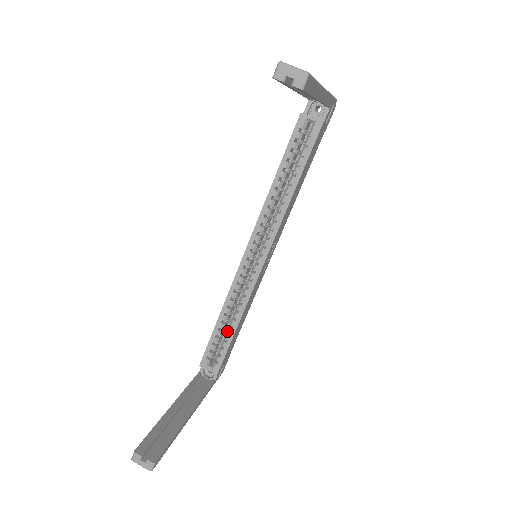
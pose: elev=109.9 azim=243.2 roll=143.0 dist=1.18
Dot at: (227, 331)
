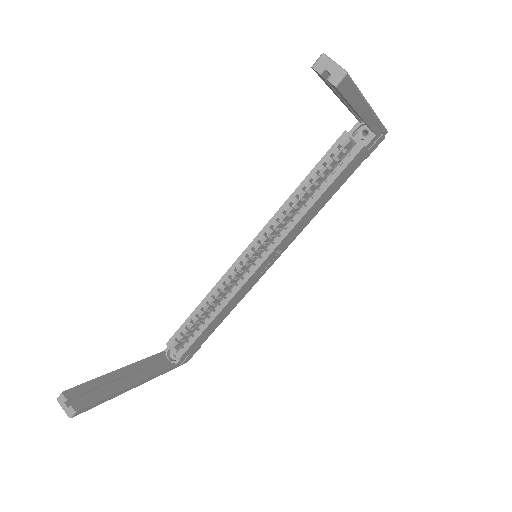
Dot at: (204, 320)
